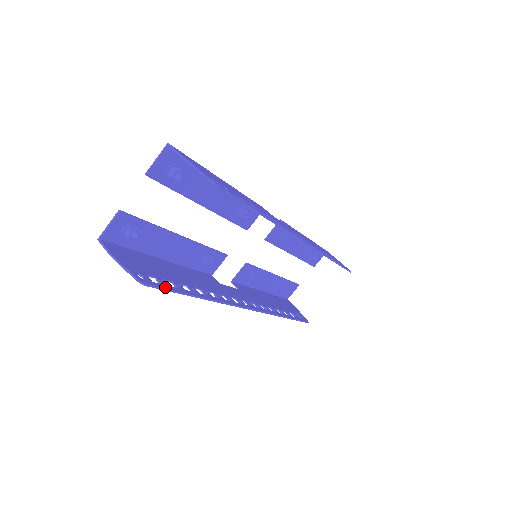
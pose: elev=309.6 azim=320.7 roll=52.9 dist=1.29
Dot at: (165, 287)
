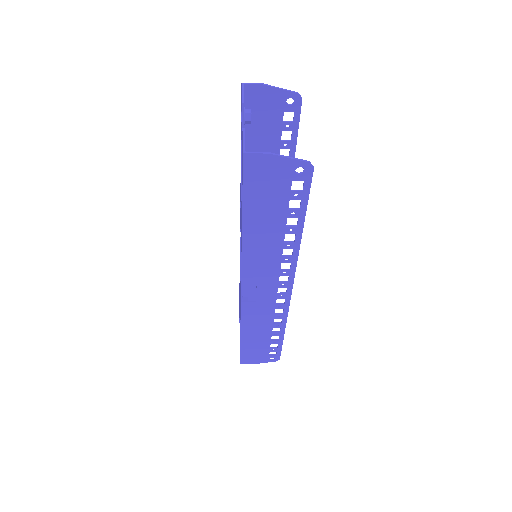
Dot at: (307, 190)
